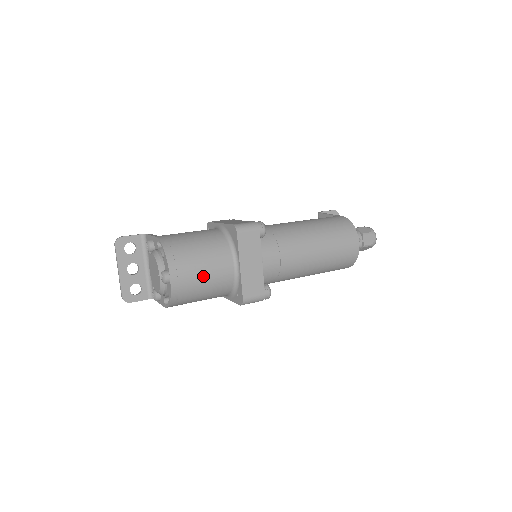
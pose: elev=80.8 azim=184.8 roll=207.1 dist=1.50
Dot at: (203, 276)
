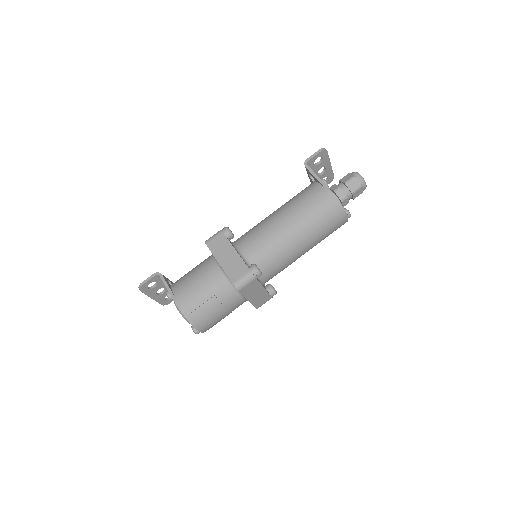
Dot at: (222, 317)
